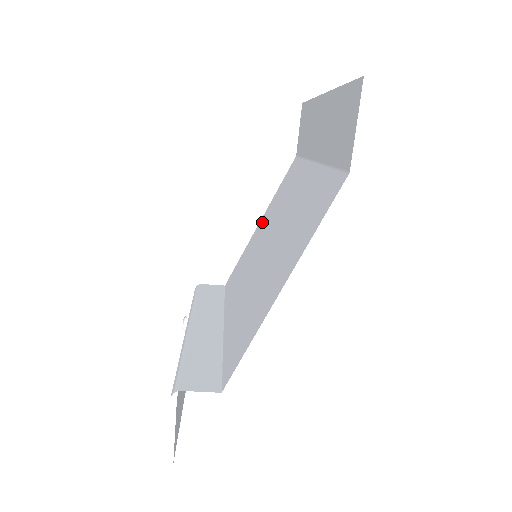
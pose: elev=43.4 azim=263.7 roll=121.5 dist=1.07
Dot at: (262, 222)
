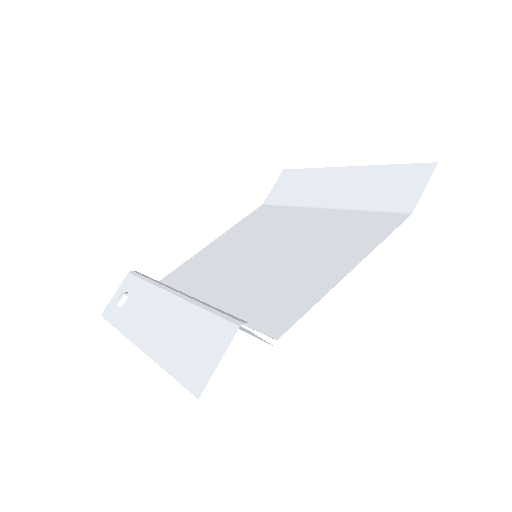
Dot at: (223, 240)
